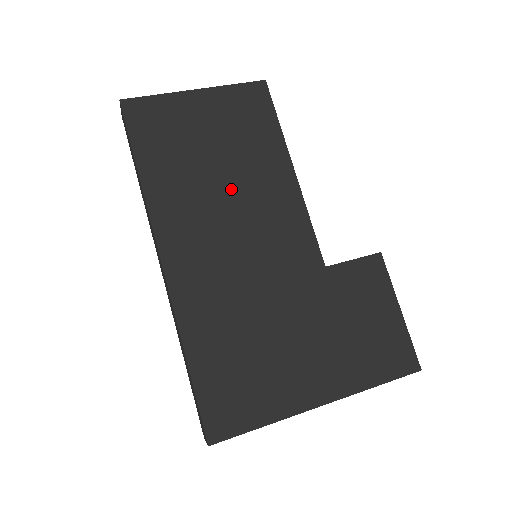
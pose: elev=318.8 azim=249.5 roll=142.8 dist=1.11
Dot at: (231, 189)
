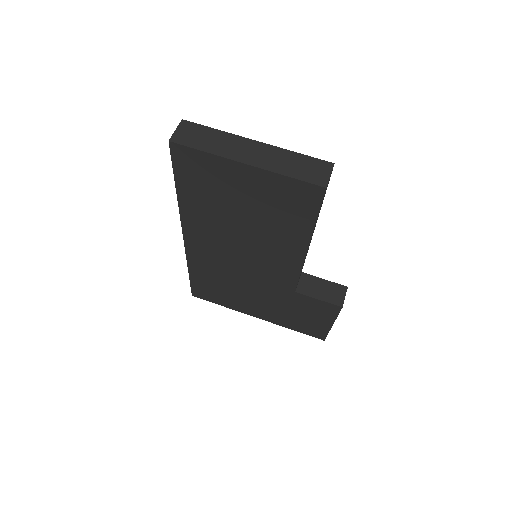
Dot at: (247, 234)
